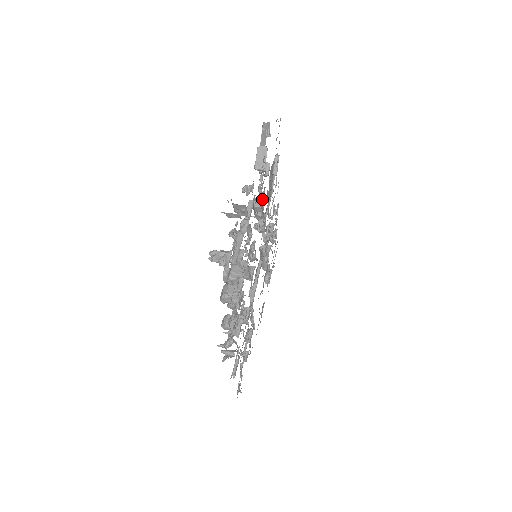
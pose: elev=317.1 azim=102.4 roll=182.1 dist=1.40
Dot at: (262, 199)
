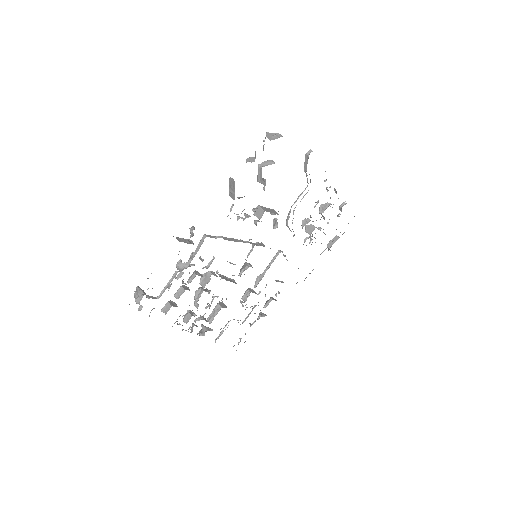
Dot at: (262, 210)
